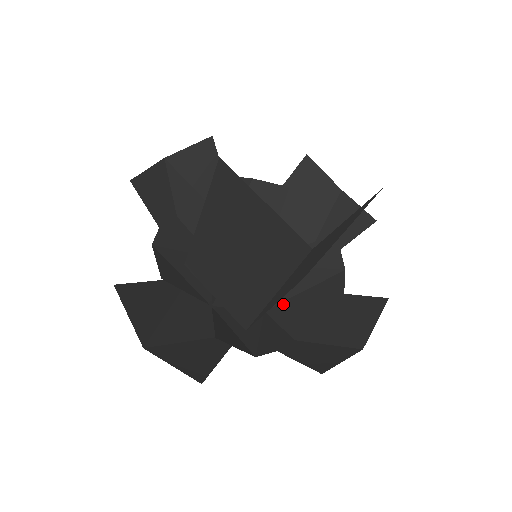
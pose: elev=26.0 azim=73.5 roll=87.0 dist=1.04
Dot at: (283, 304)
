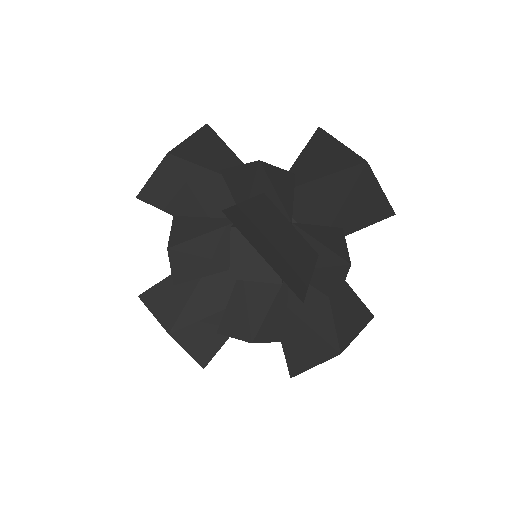
Dot at: occluded
